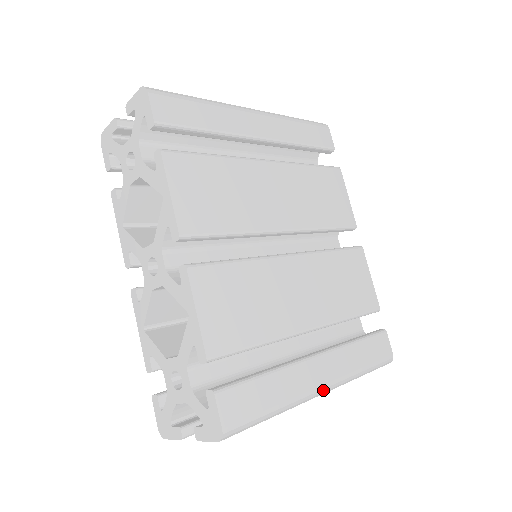
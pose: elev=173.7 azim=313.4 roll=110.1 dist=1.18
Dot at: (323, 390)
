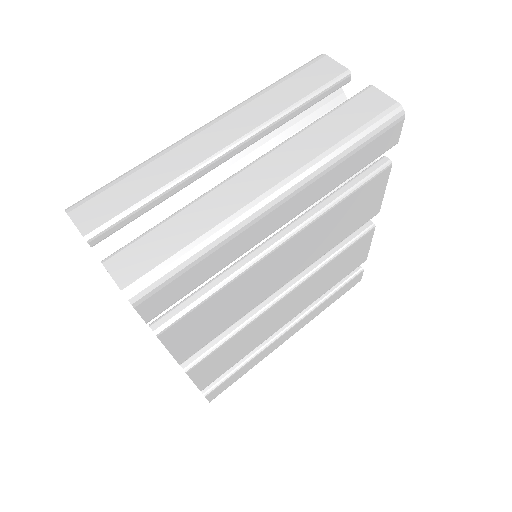
Dot at: (287, 339)
